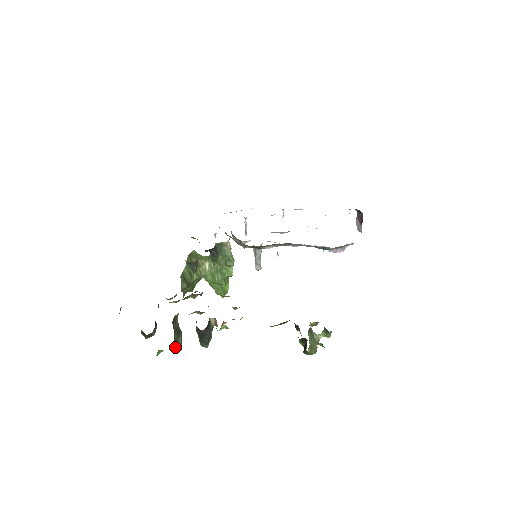
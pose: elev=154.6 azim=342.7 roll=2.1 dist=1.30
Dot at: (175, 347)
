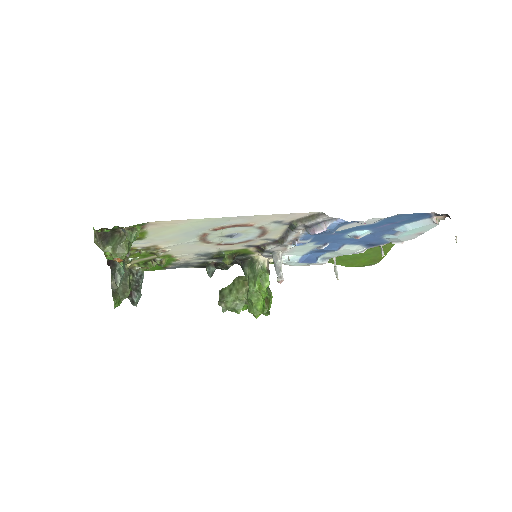
Dot at: (120, 296)
